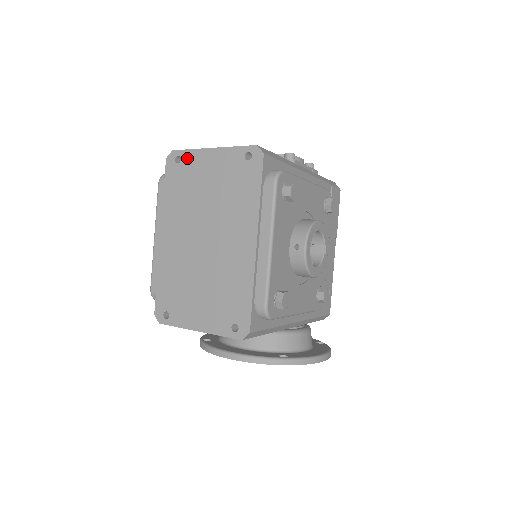
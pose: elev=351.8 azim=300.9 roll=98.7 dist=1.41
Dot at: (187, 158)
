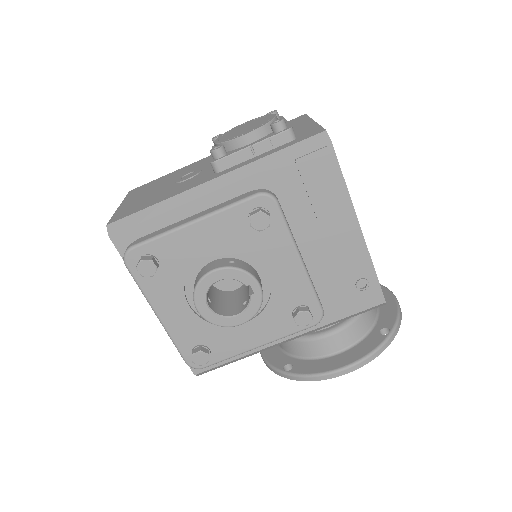
Dot at: occluded
